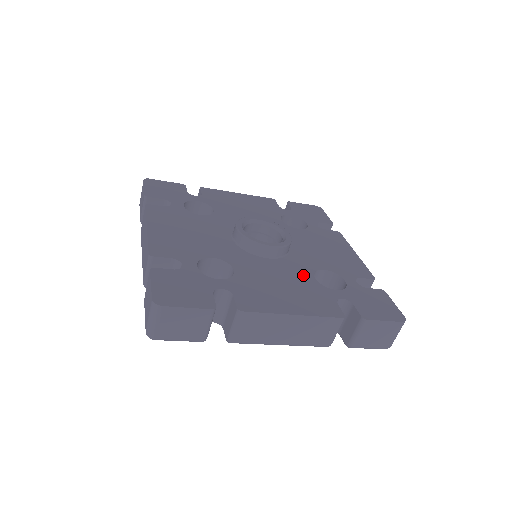
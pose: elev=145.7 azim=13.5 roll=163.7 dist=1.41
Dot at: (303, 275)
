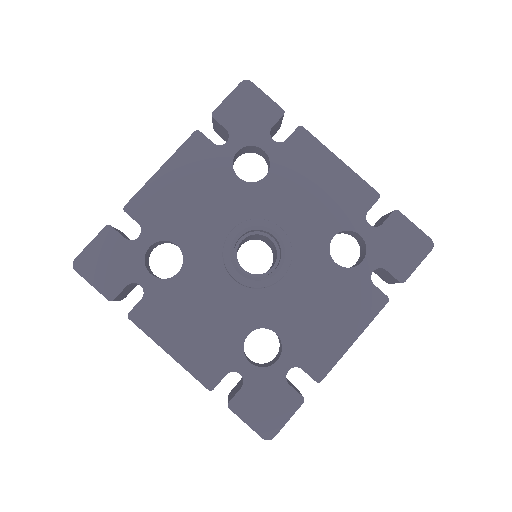
Dot at: (240, 323)
